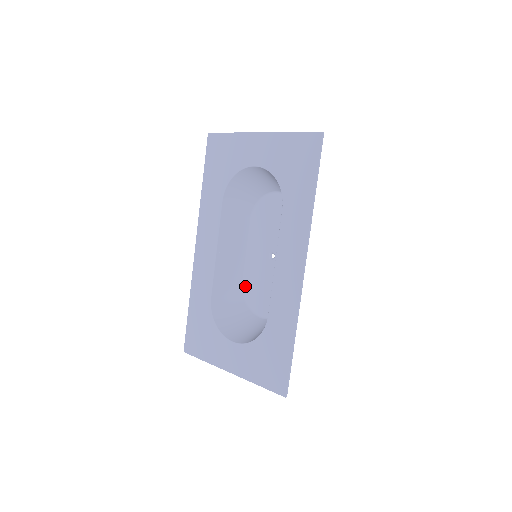
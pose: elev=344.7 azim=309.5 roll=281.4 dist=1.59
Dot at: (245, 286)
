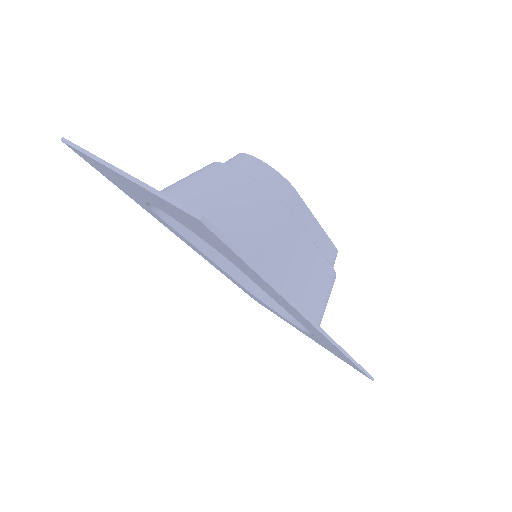
Dot at: occluded
